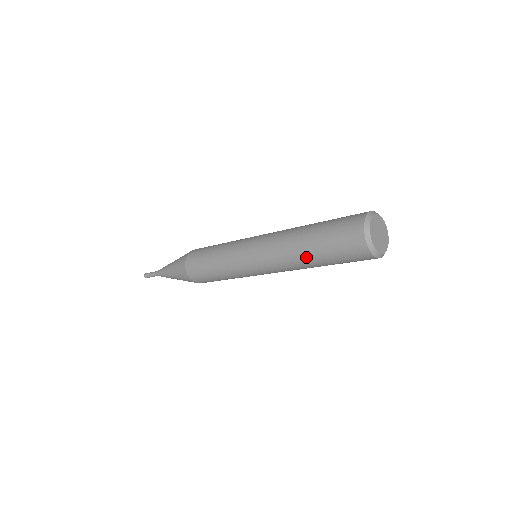
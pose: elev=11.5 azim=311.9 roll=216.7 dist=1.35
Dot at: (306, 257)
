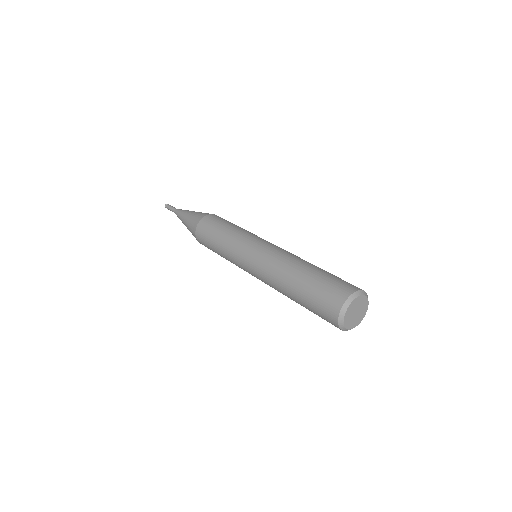
Dot at: occluded
